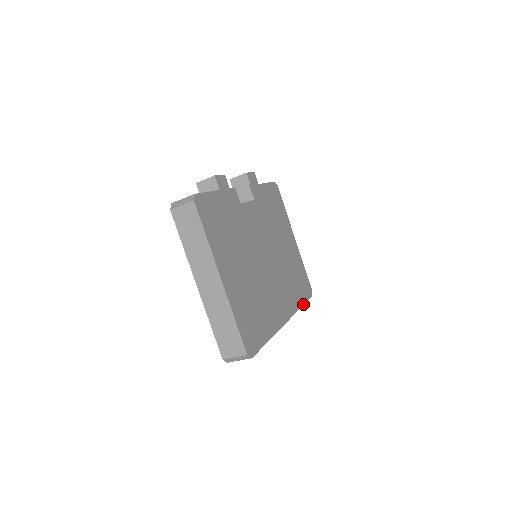
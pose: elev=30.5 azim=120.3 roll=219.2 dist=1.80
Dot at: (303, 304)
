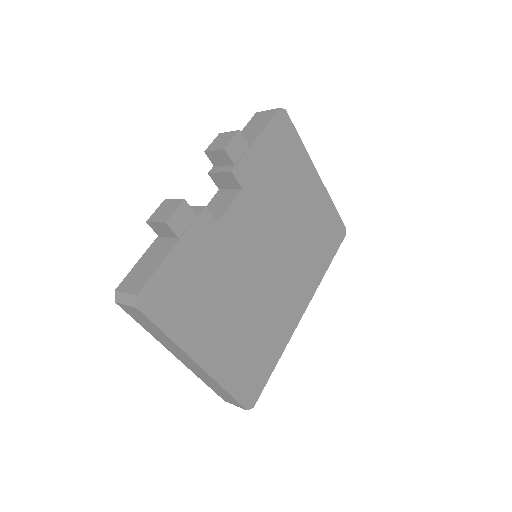
Dot at: (330, 263)
